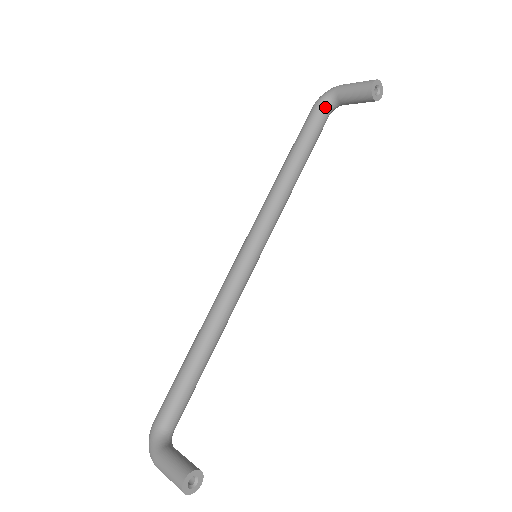
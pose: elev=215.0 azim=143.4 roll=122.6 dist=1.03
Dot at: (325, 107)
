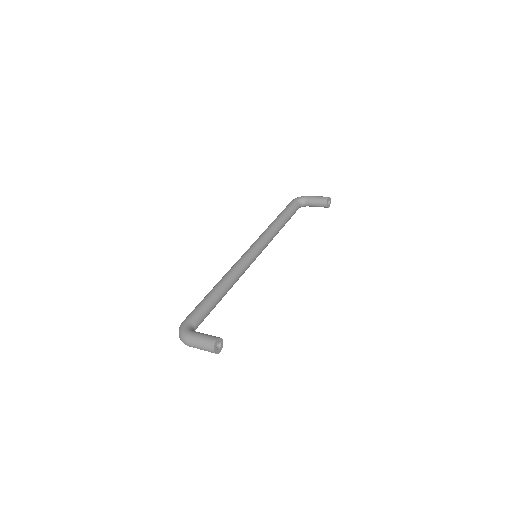
Dot at: (299, 203)
